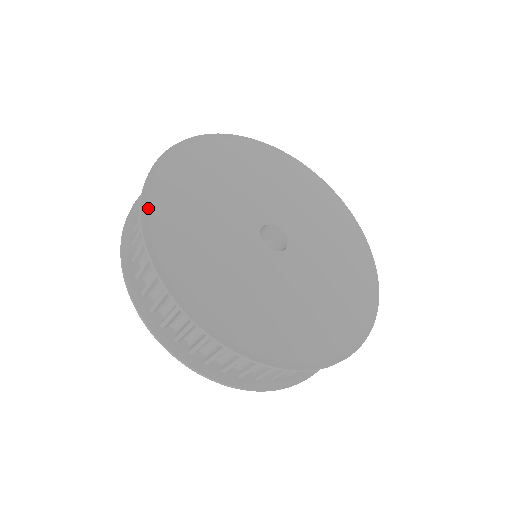
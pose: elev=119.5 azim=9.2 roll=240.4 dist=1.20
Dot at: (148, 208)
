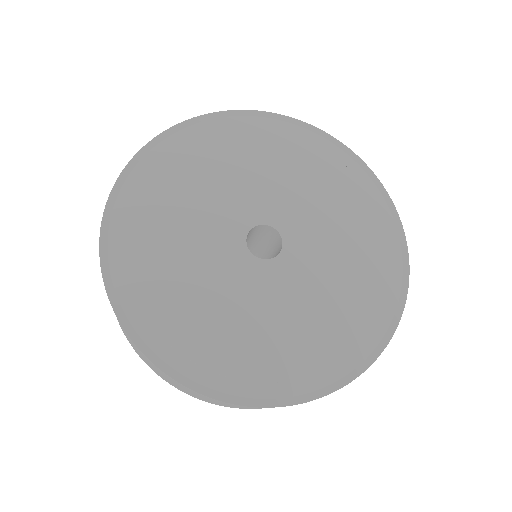
Dot at: (120, 304)
